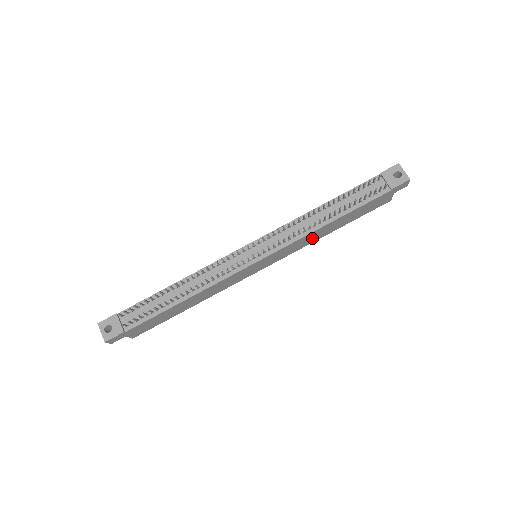
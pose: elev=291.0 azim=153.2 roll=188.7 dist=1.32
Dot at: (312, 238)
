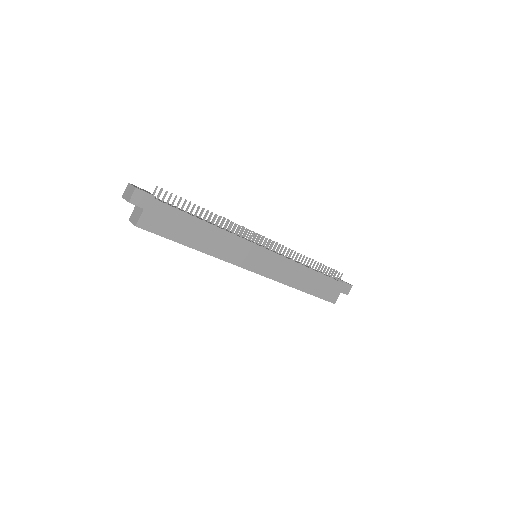
Dot at: (293, 276)
